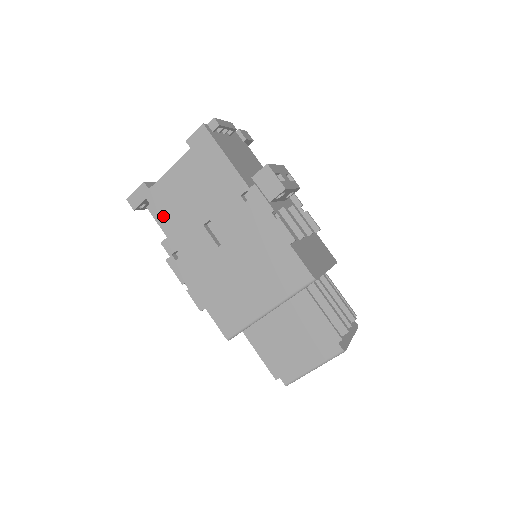
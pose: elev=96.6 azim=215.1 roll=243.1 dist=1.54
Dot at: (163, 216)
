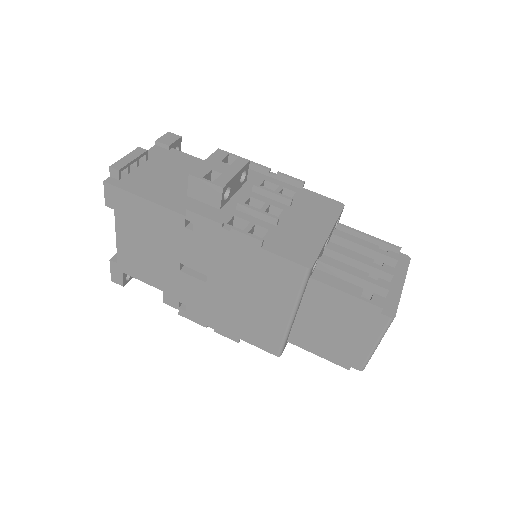
Dot at: (146, 280)
